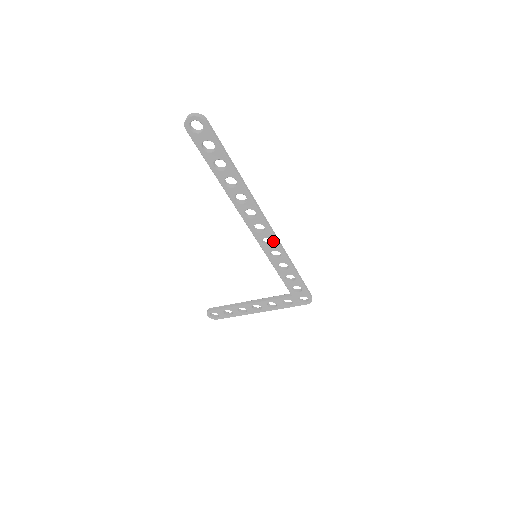
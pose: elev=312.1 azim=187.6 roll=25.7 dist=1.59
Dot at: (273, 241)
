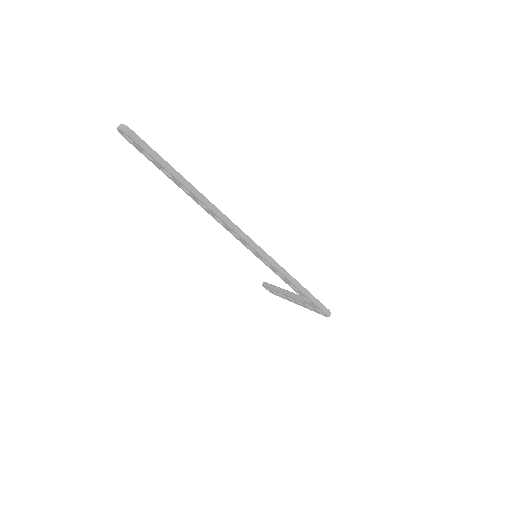
Dot at: occluded
